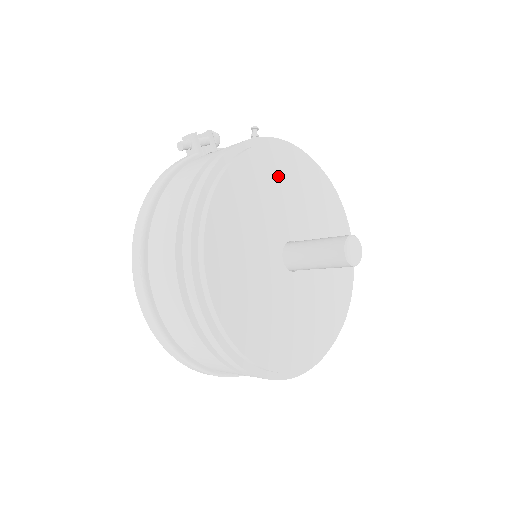
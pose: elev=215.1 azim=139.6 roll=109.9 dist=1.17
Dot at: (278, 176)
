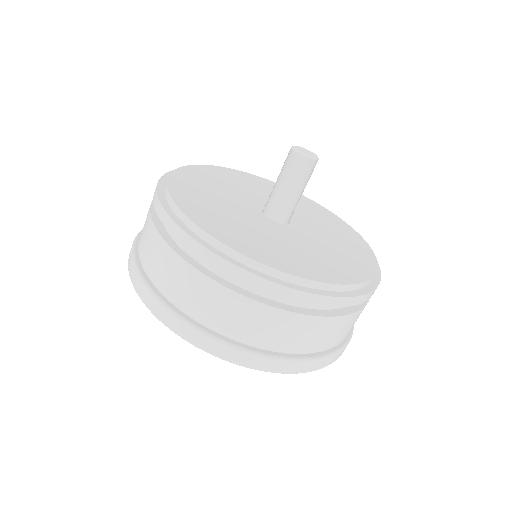
Dot at: (232, 179)
